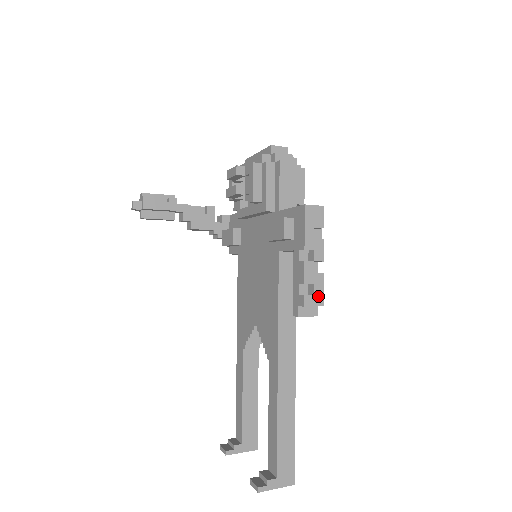
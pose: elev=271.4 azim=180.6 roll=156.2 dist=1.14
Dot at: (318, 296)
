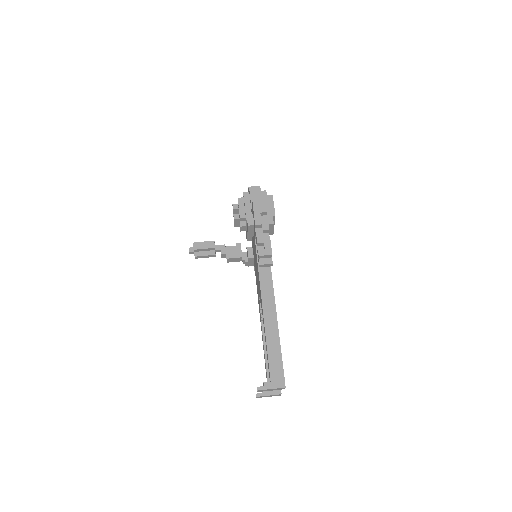
Dot at: (268, 249)
